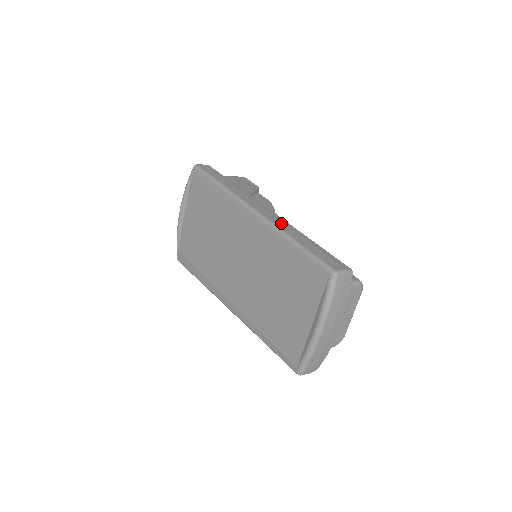
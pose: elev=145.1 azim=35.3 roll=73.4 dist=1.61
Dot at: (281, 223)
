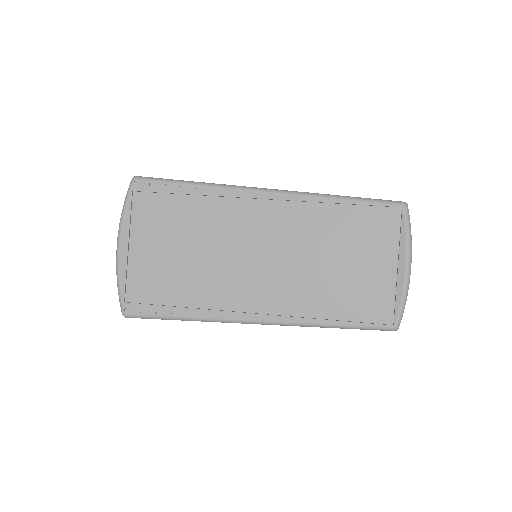
Dot at: occluded
